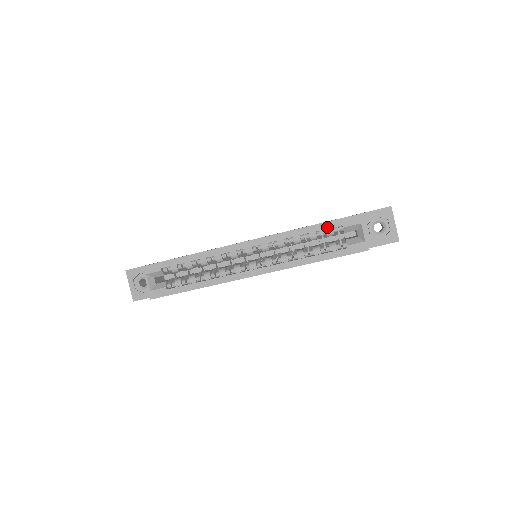
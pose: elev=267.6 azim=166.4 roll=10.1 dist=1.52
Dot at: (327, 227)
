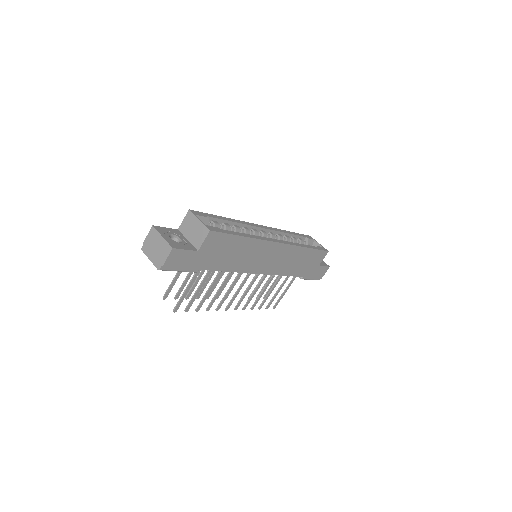
Dot at: (300, 235)
